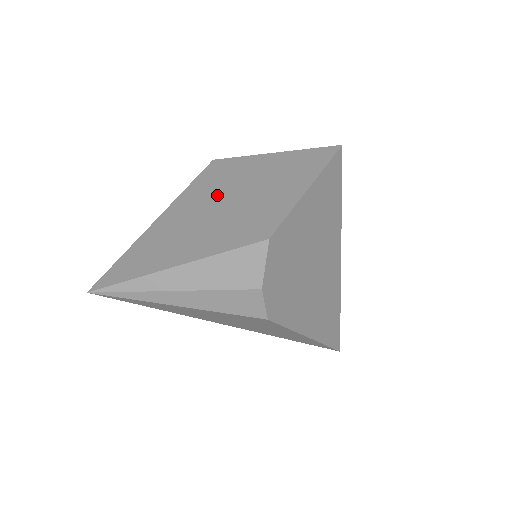
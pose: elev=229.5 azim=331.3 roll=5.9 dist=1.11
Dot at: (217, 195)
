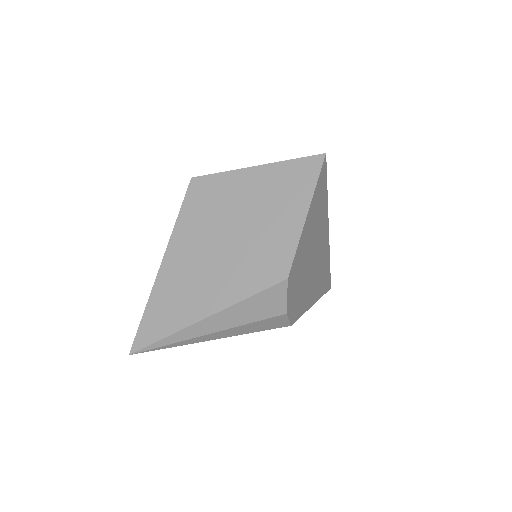
Dot at: (215, 227)
